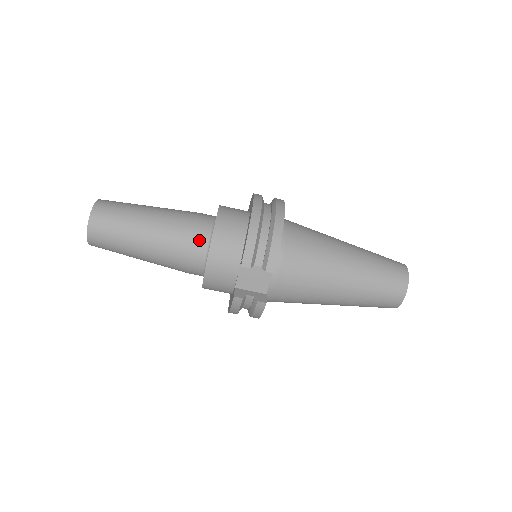
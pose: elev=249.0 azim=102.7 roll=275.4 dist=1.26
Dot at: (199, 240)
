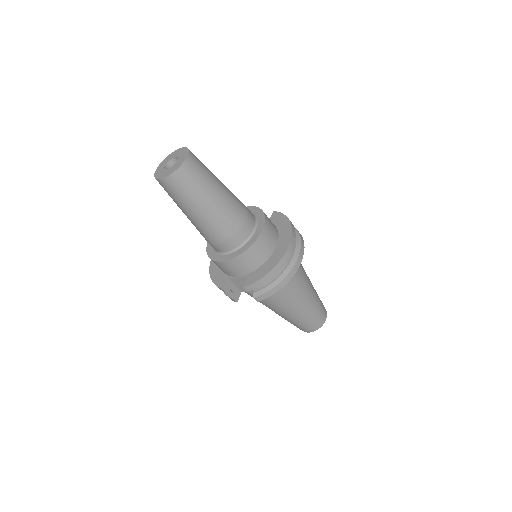
Dot at: (232, 242)
